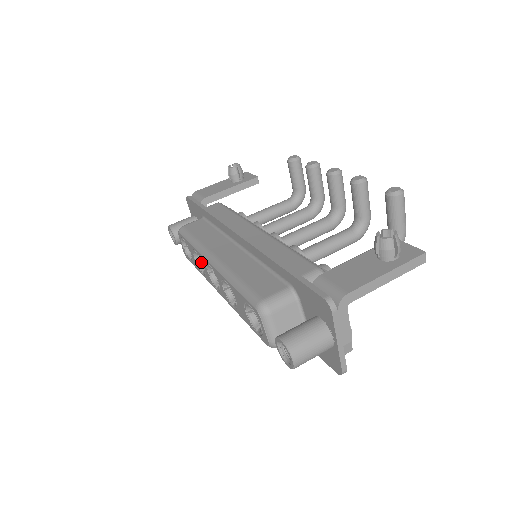
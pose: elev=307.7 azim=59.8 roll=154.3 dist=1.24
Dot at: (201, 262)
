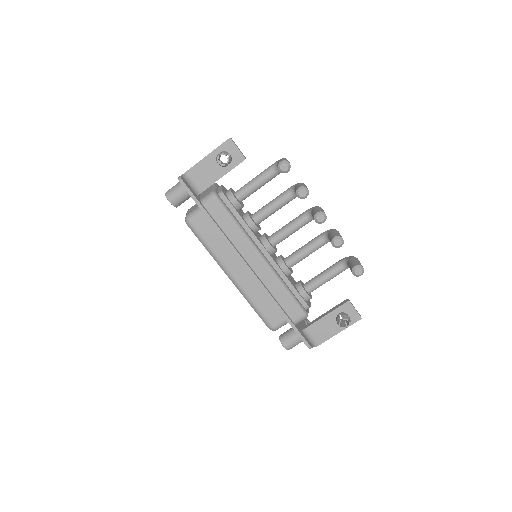
Dot at: occluded
